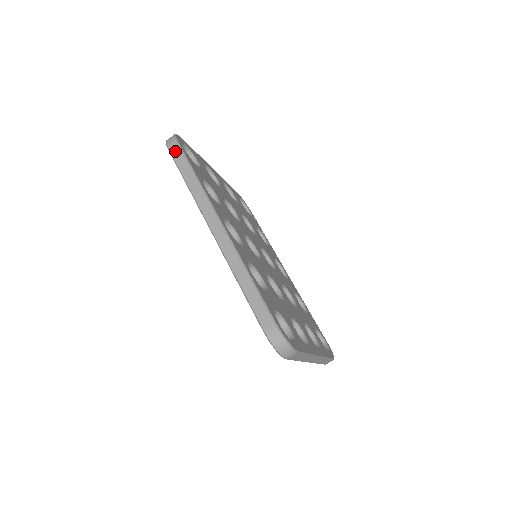
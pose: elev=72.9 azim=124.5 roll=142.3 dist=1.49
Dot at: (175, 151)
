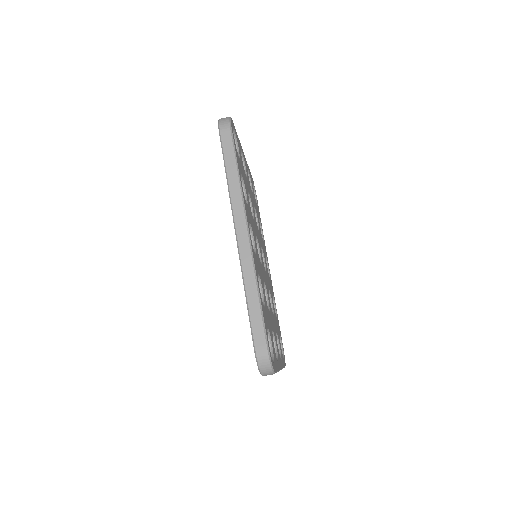
Dot at: (226, 137)
